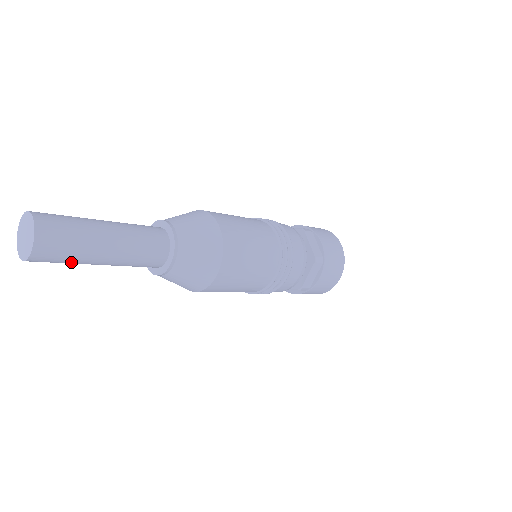
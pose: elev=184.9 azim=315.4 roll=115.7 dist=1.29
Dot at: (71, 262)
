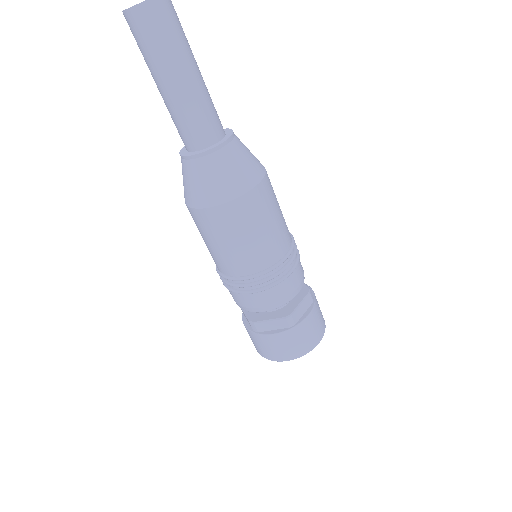
Dot at: (163, 49)
